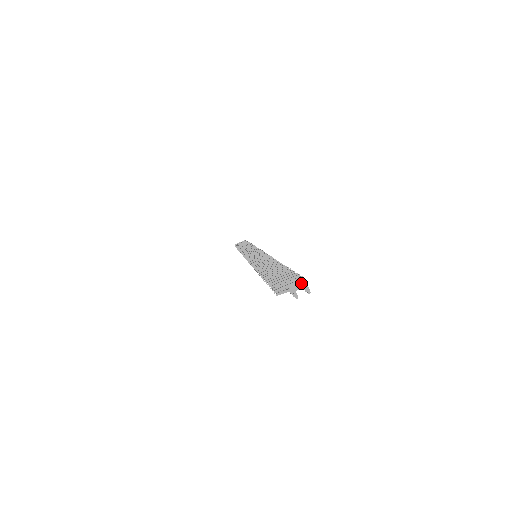
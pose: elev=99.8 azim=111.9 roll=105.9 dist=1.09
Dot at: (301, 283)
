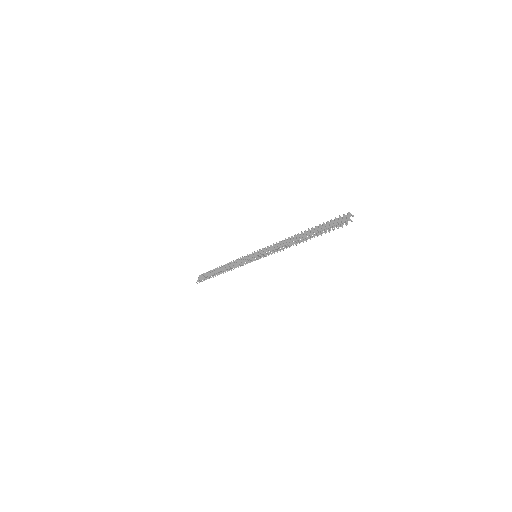
Dot at: (349, 215)
